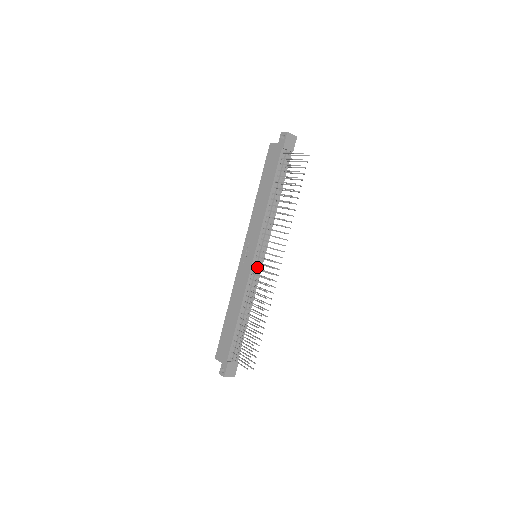
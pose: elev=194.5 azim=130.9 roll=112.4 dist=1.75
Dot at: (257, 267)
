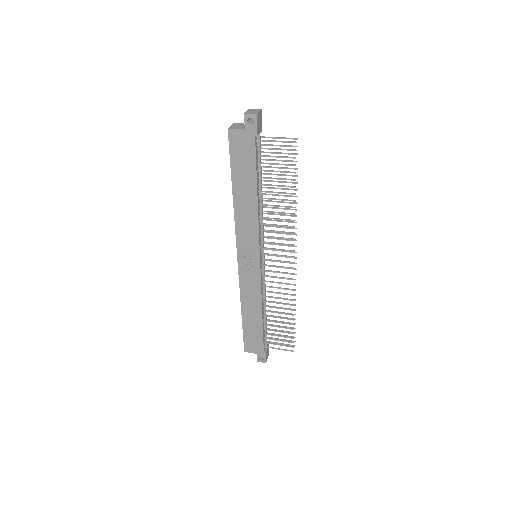
Dot at: (264, 267)
